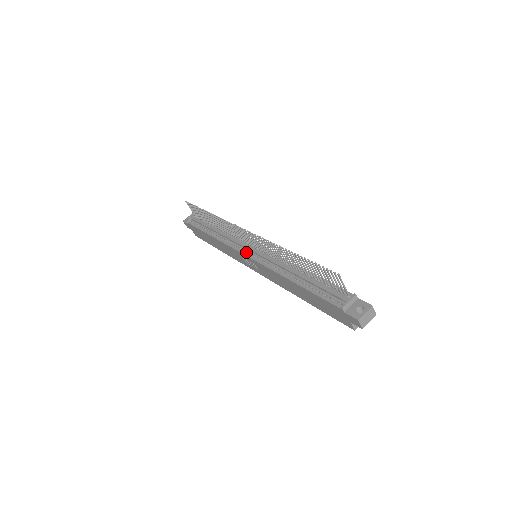
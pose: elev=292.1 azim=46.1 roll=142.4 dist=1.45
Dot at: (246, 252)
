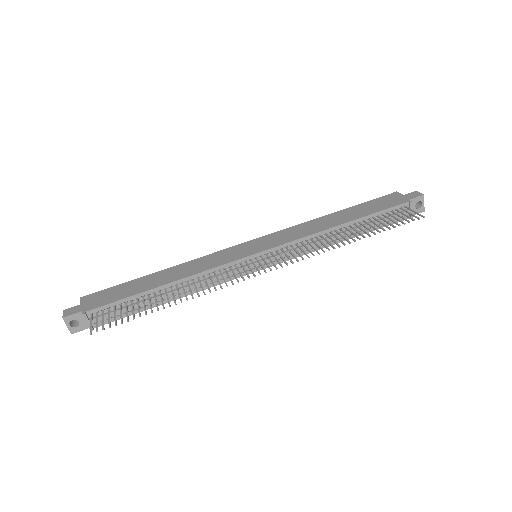
Dot at: occluded
